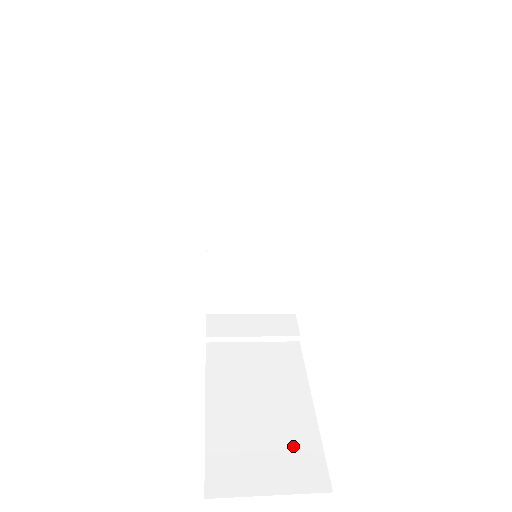
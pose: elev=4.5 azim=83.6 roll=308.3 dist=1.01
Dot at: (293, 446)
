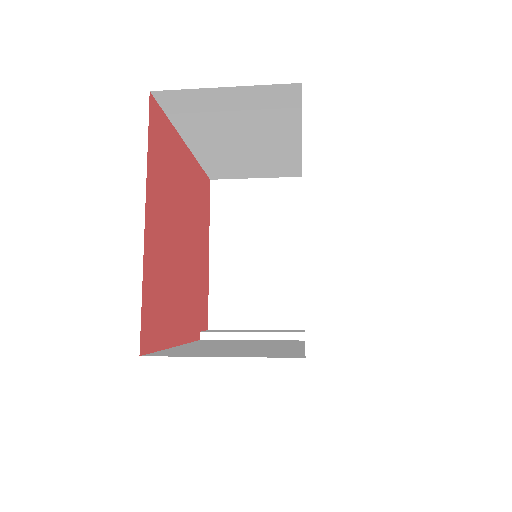
Dot at: (267, 351)
